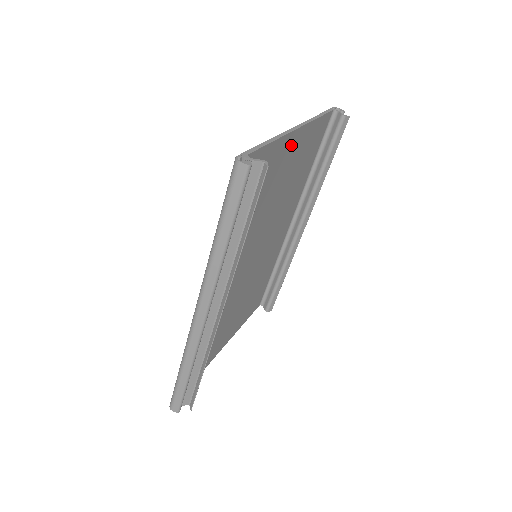
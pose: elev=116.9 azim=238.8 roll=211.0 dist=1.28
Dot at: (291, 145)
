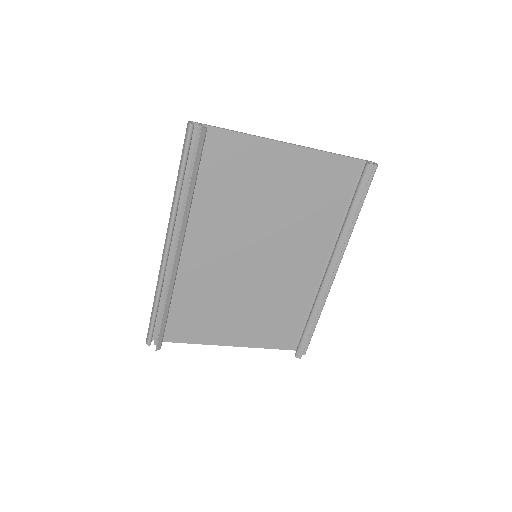
Dot at: (281, 156)
